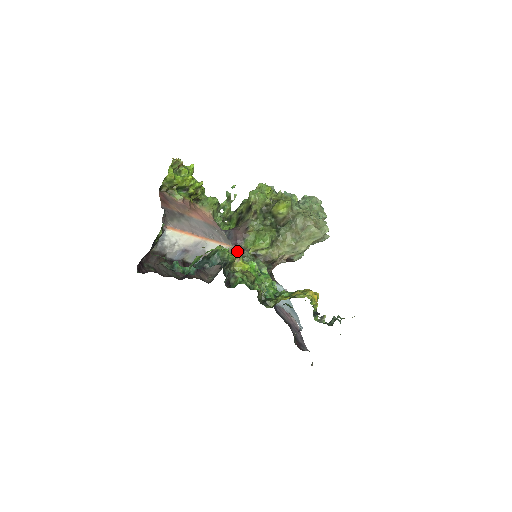
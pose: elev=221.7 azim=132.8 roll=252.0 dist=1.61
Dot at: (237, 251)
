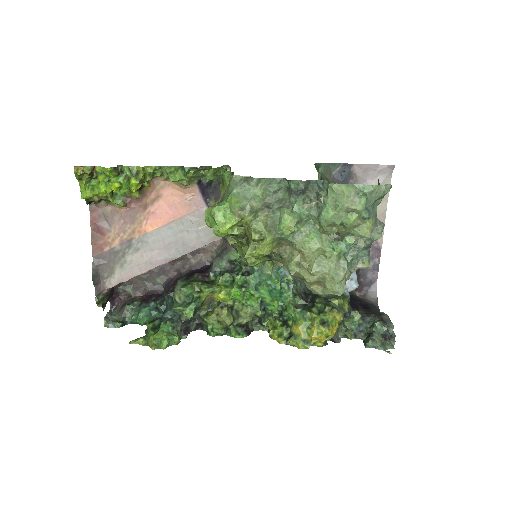
Dot at: (206, 291)
